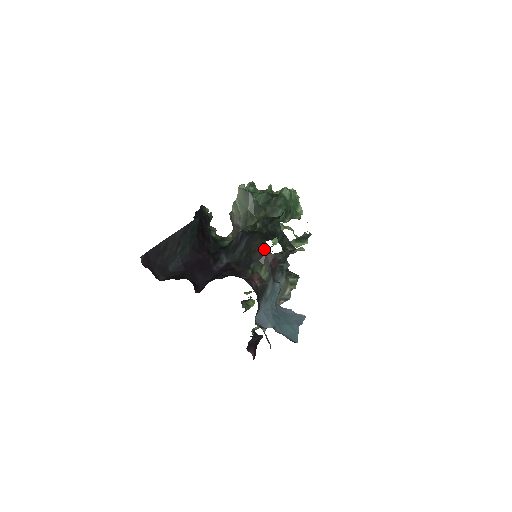
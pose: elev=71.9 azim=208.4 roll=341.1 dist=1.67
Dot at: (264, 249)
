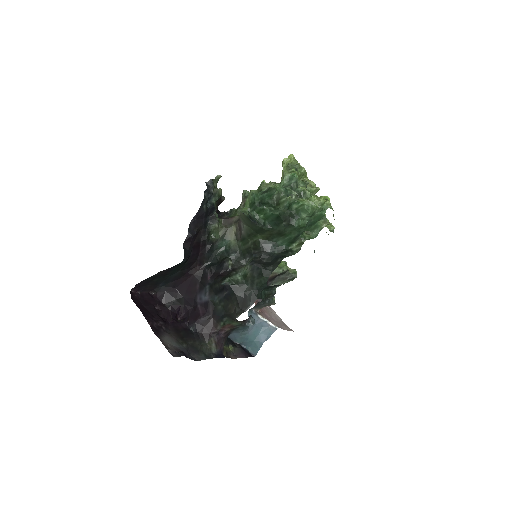
Dot at: occluded
